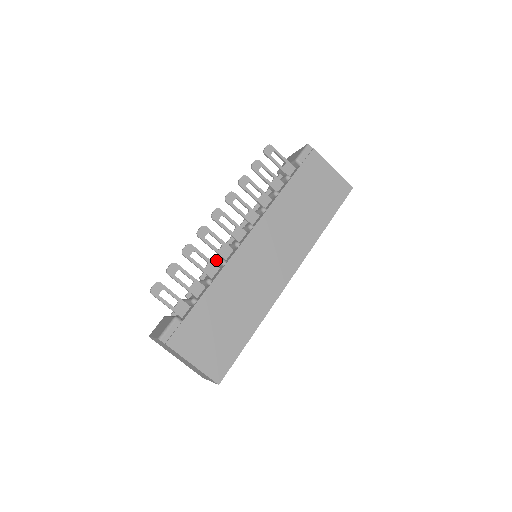
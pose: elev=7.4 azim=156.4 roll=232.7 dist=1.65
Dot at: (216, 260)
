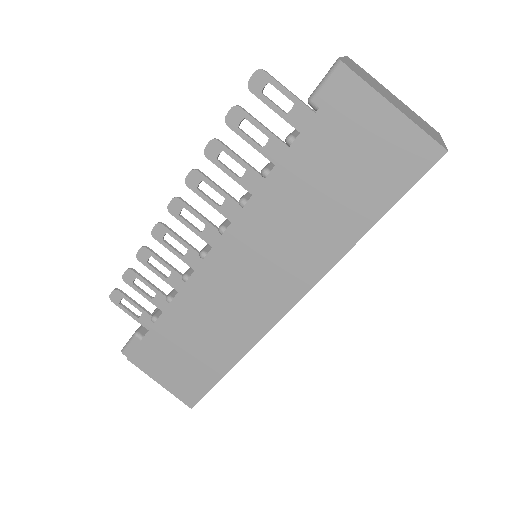
Dot at: occluded
